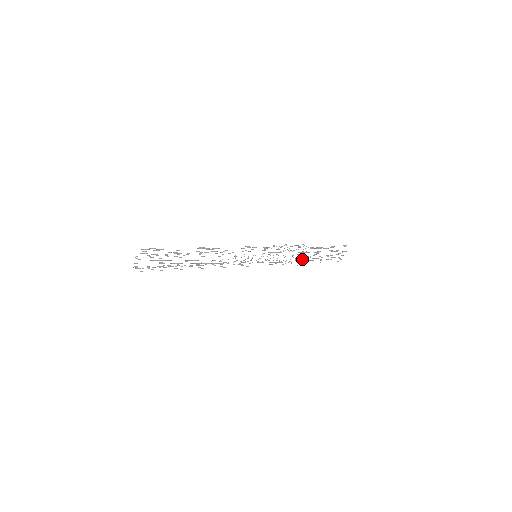
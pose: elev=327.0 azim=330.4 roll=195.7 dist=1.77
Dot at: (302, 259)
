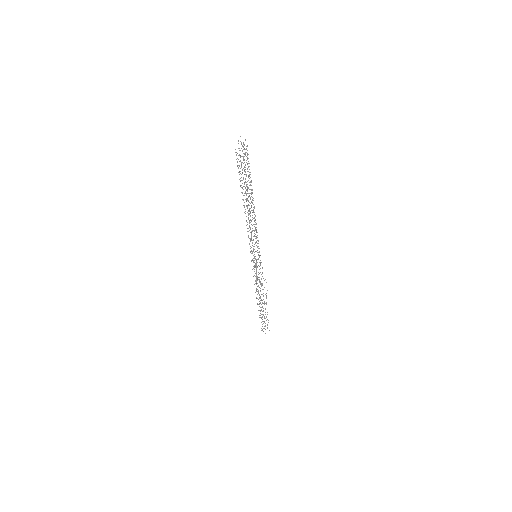
Dot at: (257, 304)
